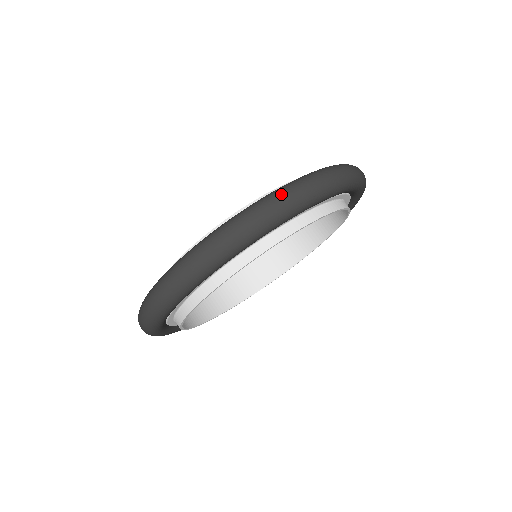
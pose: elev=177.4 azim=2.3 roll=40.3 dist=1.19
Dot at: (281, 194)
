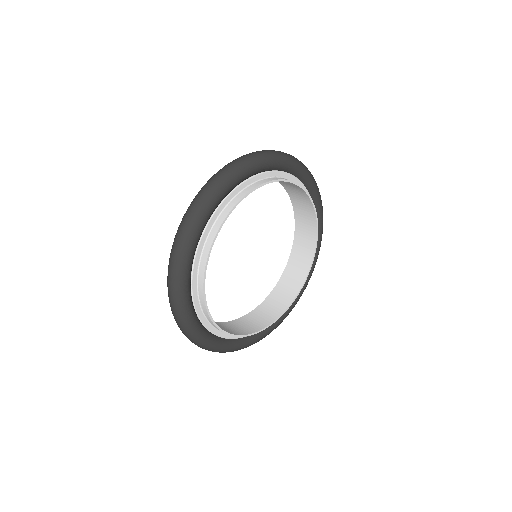
Dot at: (198, 194)
